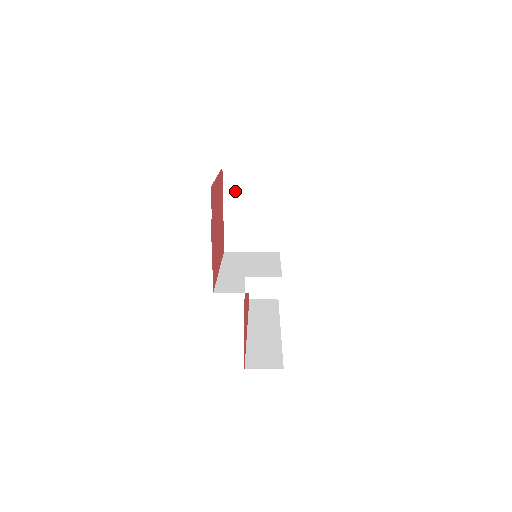
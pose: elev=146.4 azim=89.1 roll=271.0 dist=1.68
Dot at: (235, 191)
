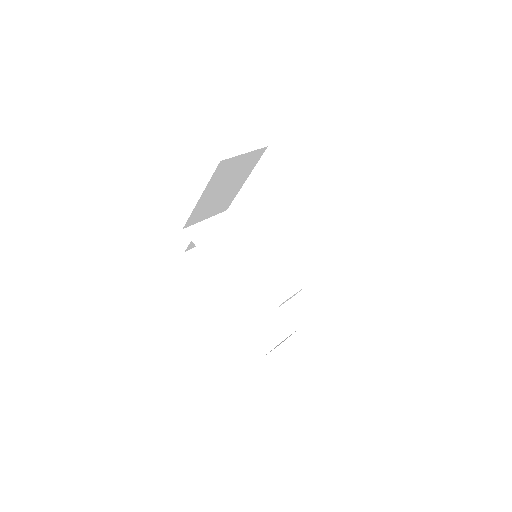
Dot at: (219, 178)
